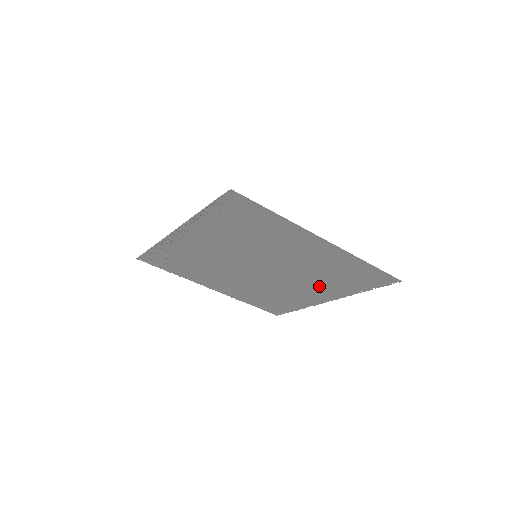
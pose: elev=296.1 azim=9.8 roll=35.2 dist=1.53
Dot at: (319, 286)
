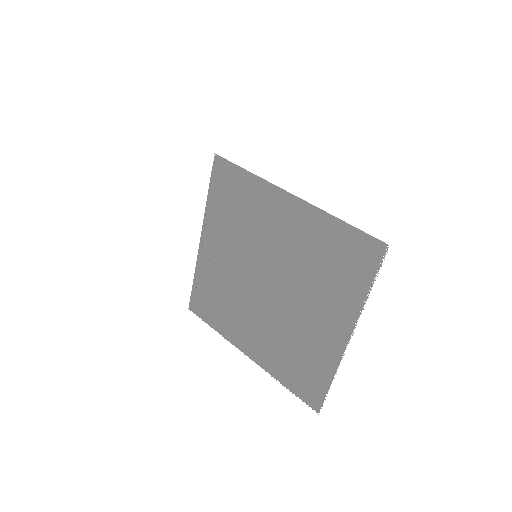
Dot at: (324, 301)
